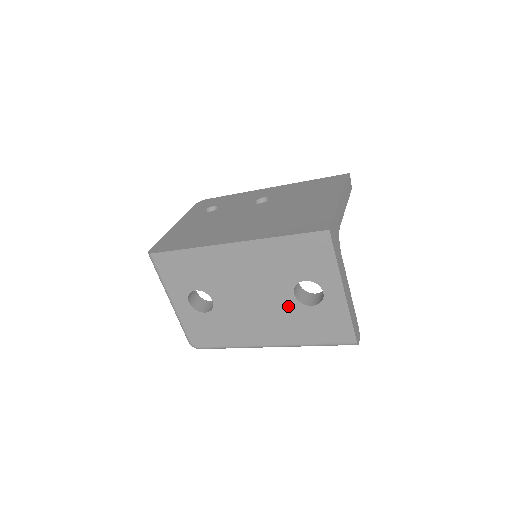
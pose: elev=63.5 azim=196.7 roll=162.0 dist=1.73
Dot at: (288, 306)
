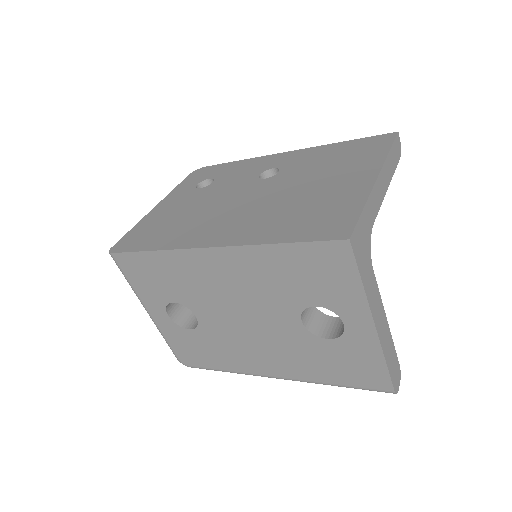
Dot at: (295, 335)
